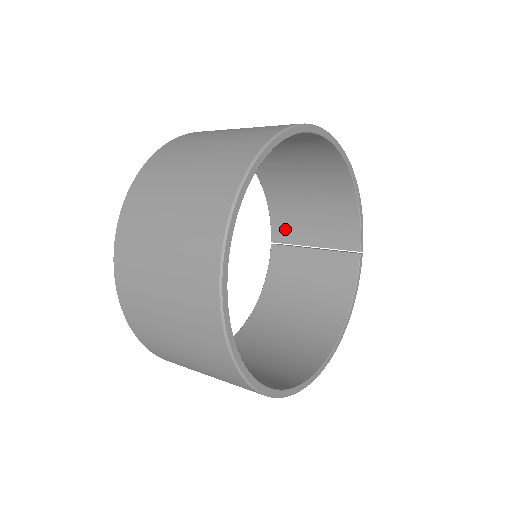
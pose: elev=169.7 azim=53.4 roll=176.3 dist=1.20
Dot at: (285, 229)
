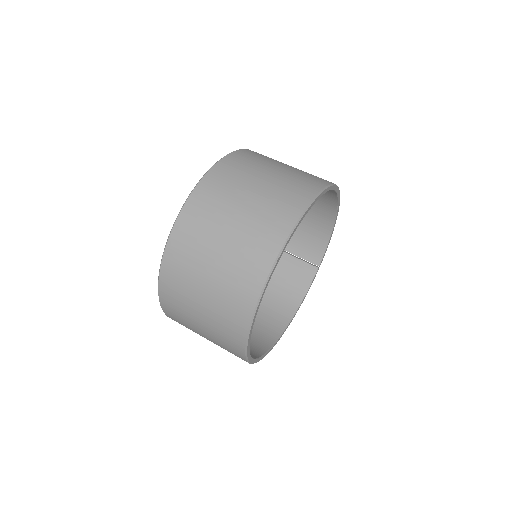
Dot at: occluded
